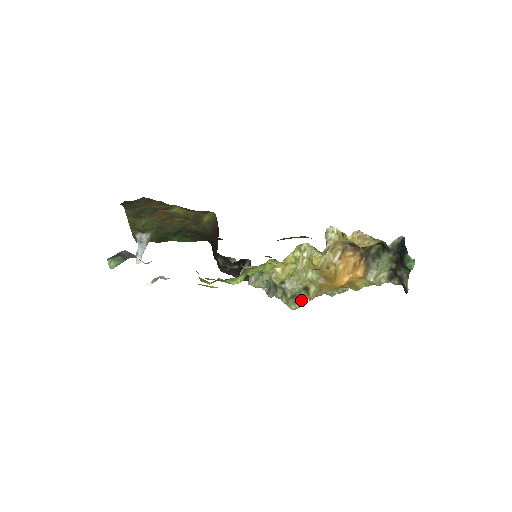
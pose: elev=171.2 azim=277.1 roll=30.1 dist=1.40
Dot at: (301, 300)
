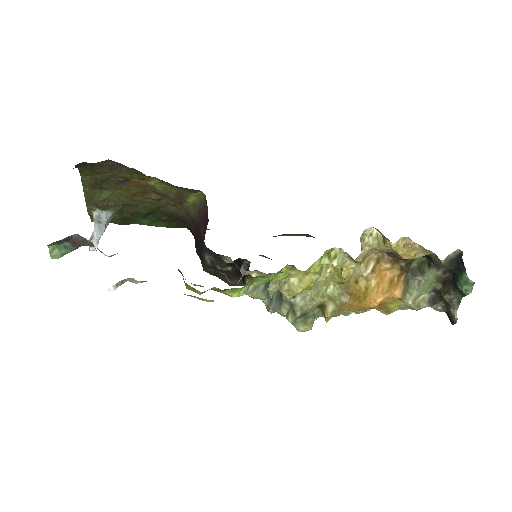
Dot at: (312, 320)
